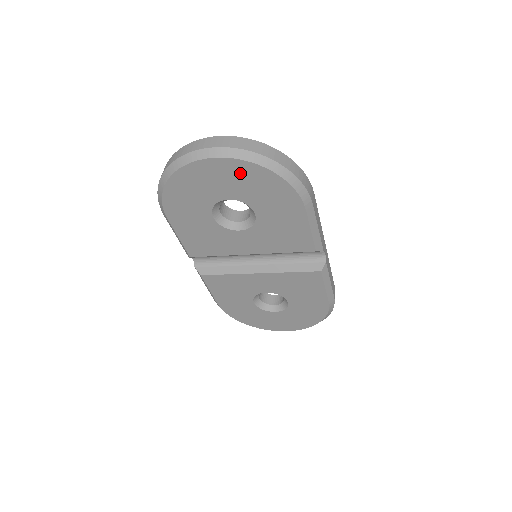
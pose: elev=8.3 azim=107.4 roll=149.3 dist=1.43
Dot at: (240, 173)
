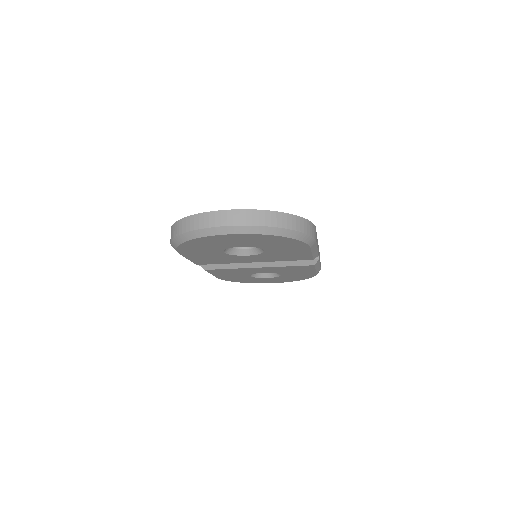
Dot at: (256, 238)
